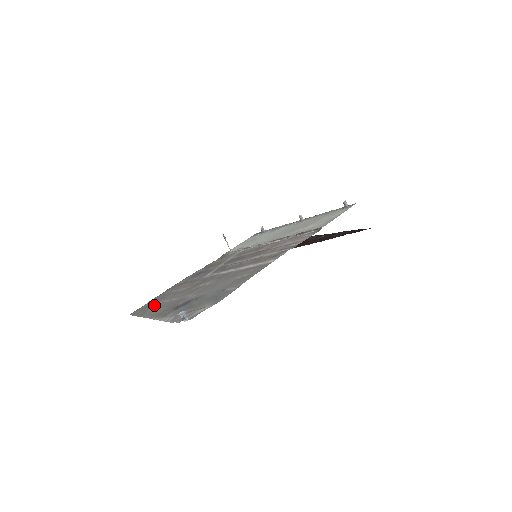
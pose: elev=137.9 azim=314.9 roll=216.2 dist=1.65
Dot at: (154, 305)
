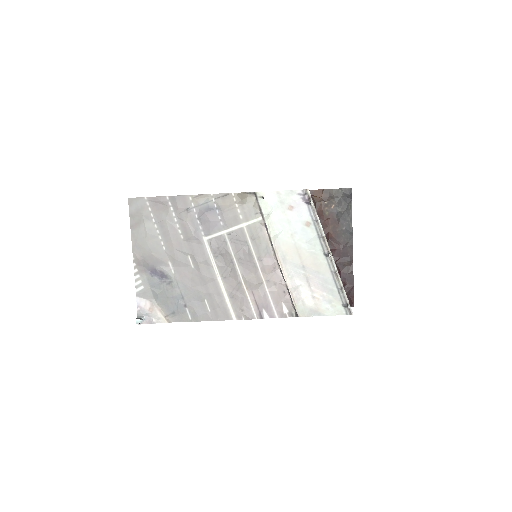
Dot at: (149, 223)
